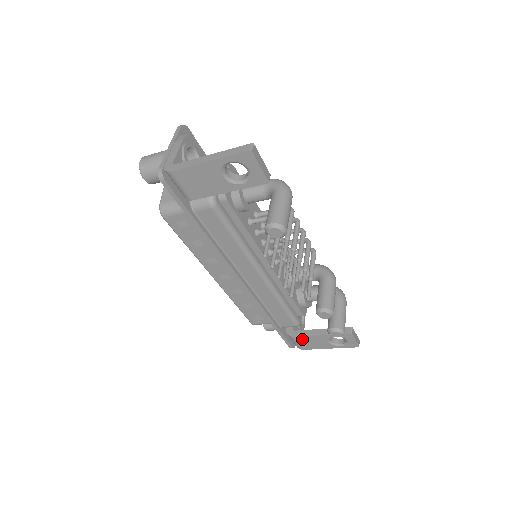
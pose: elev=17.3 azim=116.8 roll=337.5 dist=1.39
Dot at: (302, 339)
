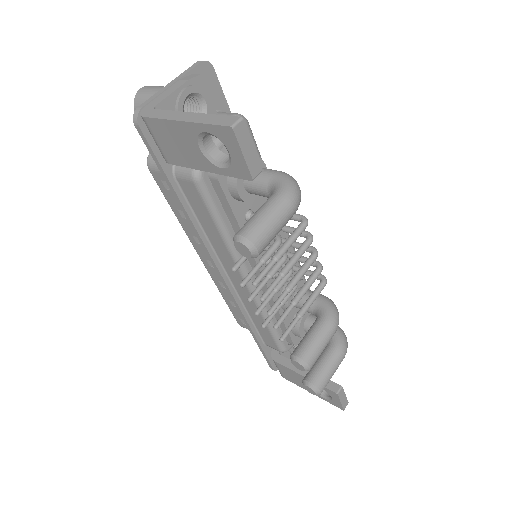
Dot at: (284, 368)
